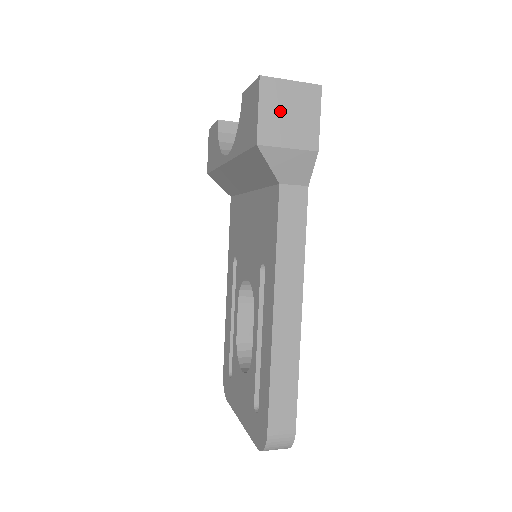
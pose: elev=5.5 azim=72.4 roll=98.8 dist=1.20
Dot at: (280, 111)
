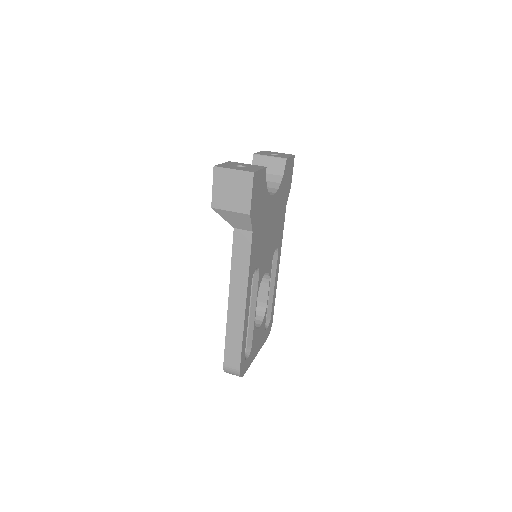
Dot at: (226, 188)
